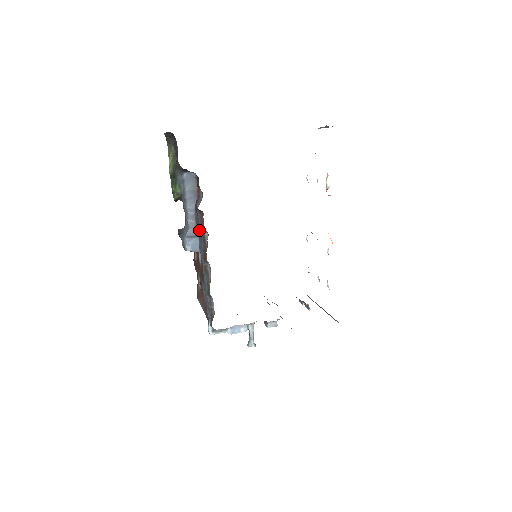
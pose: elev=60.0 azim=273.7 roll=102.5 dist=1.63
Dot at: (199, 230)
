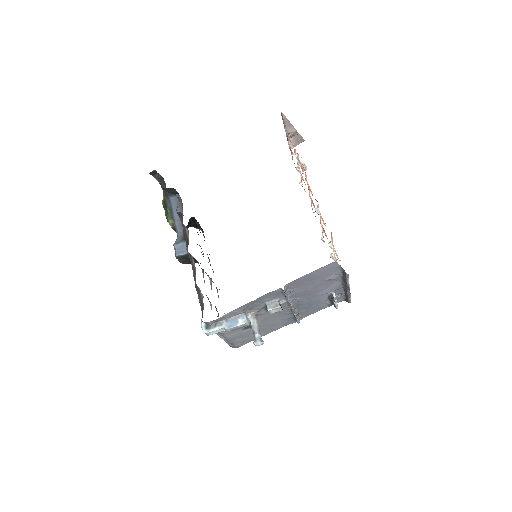
Dot at: occluded
